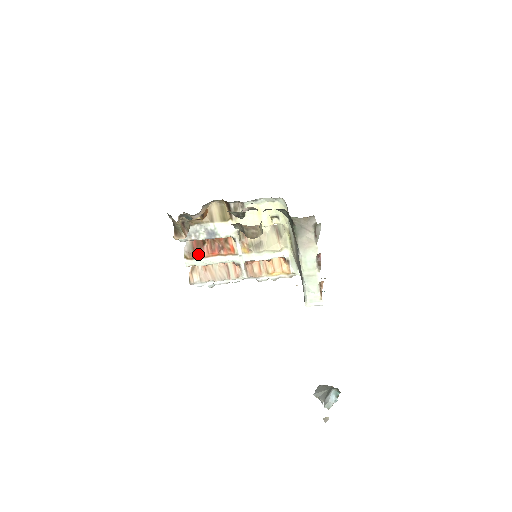
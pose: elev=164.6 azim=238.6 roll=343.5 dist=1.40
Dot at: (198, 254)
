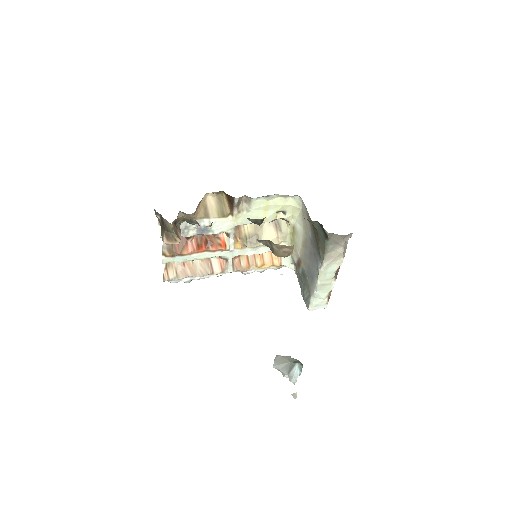
Dot at: (180, 251)
